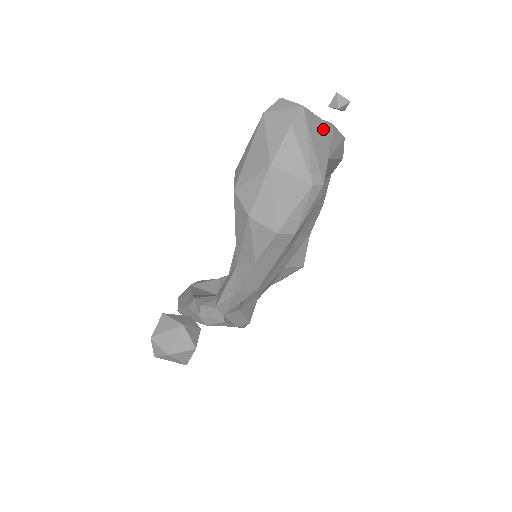
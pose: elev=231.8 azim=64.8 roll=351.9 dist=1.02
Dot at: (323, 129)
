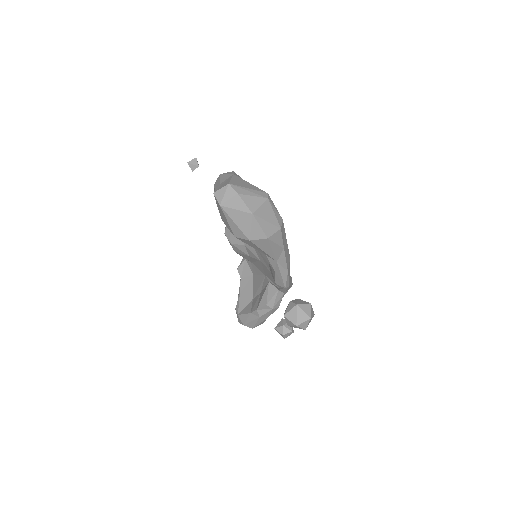
Dot at: (237, 180)
